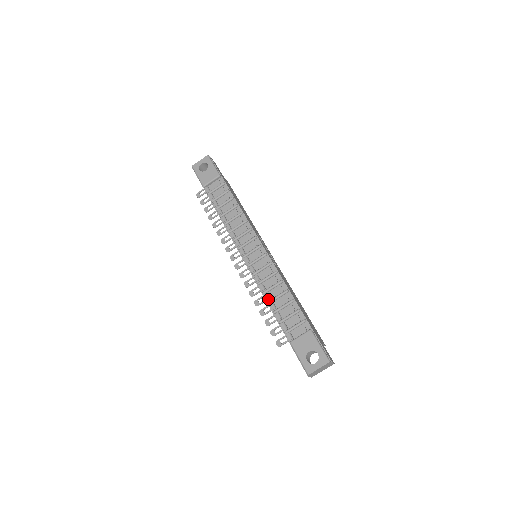
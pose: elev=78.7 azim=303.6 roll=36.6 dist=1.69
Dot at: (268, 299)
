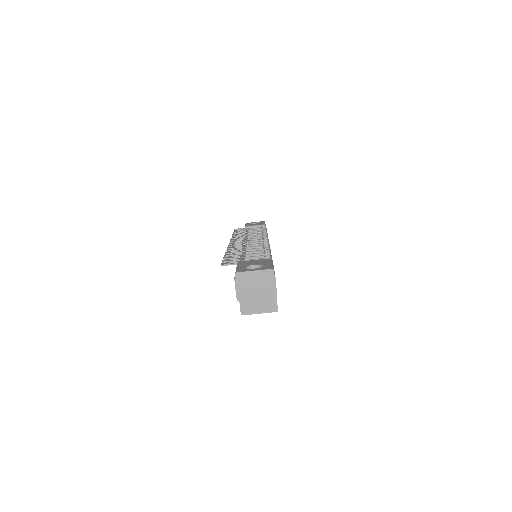
Dot at: (243, 251)
